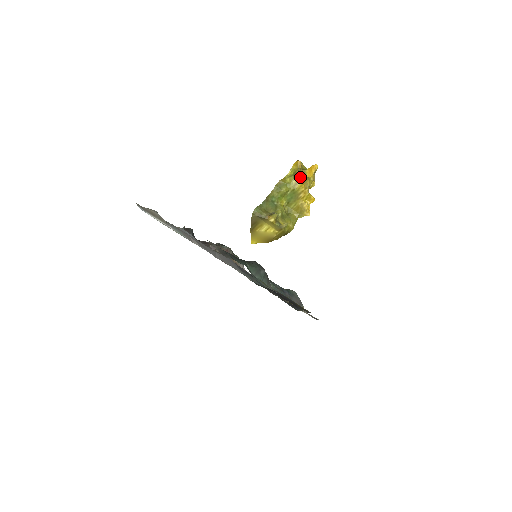
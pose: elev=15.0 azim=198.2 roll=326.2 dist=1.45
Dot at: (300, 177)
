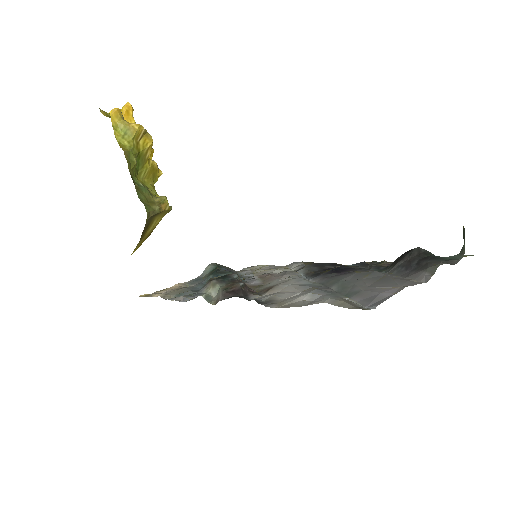
Dot at: (140, 131)
